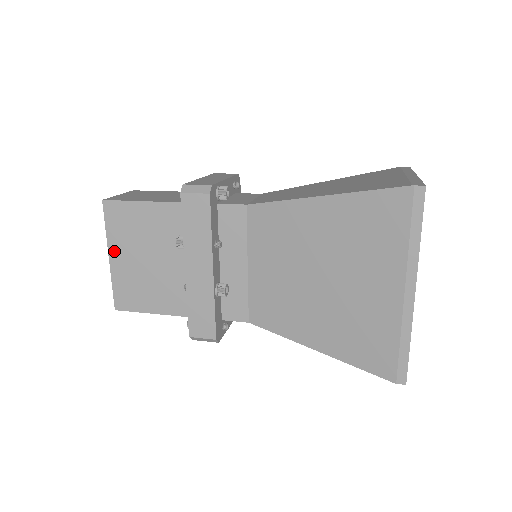
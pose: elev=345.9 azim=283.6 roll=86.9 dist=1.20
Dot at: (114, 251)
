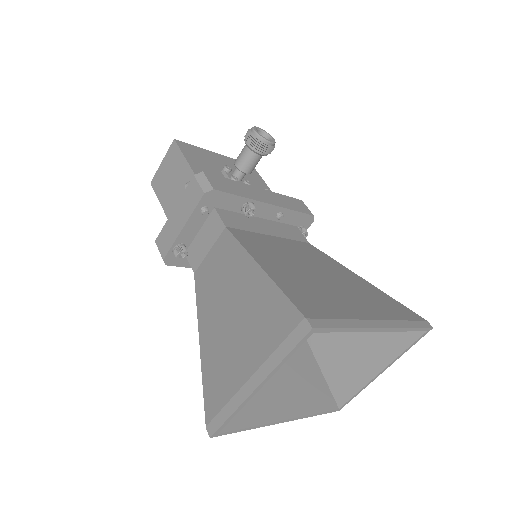
Dot at: occluded
